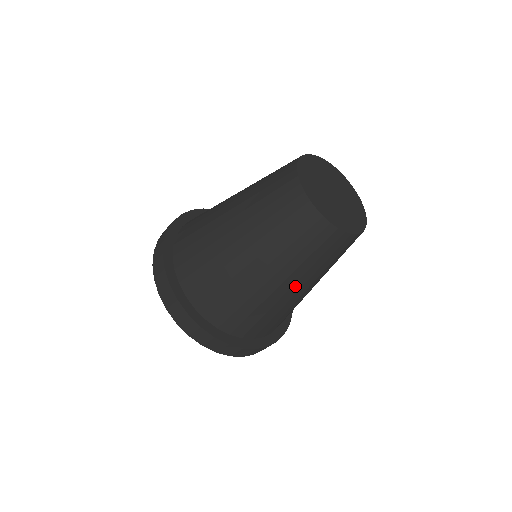
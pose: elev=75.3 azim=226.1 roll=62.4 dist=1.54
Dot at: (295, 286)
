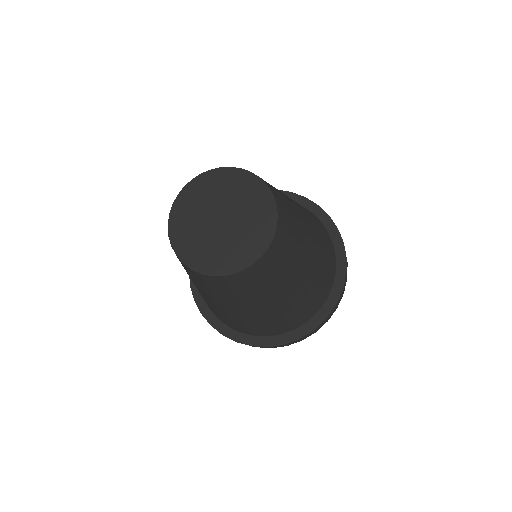
Dot at: (286, 293)
